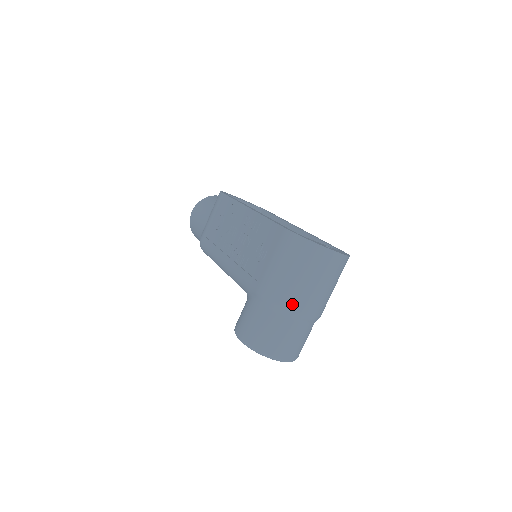
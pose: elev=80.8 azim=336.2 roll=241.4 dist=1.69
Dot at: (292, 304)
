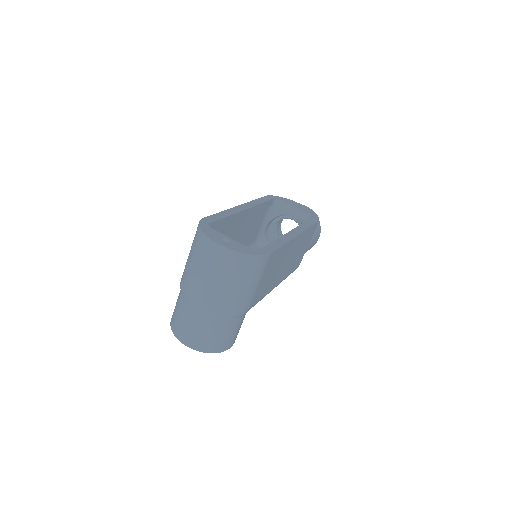
Dot at: (186, 289)
